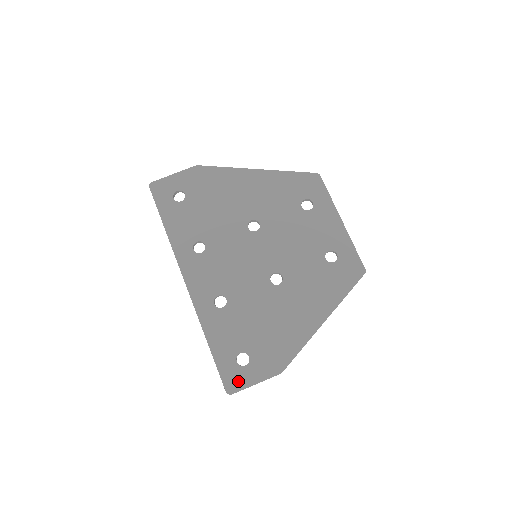
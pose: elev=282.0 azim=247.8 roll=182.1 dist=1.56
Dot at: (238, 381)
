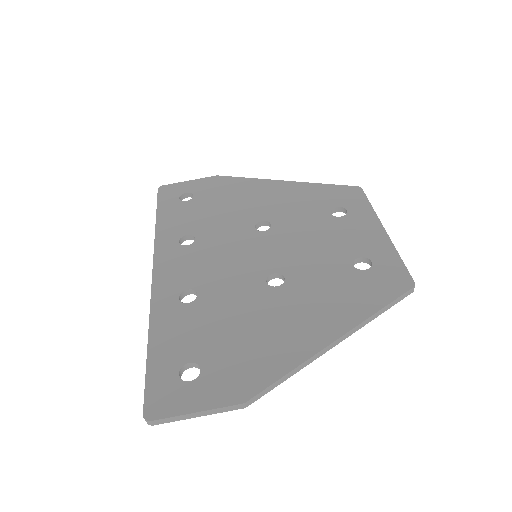
Dot at: (169, 402)
